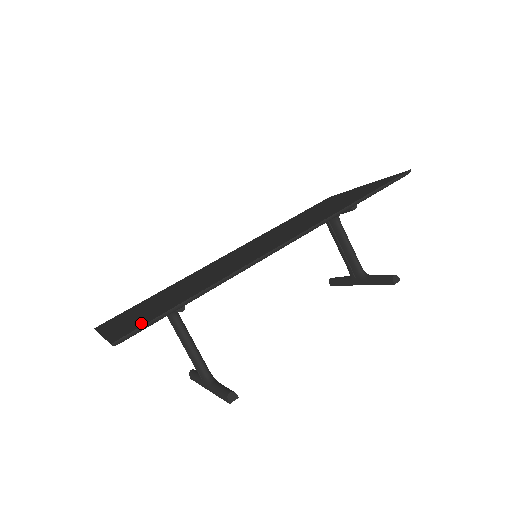
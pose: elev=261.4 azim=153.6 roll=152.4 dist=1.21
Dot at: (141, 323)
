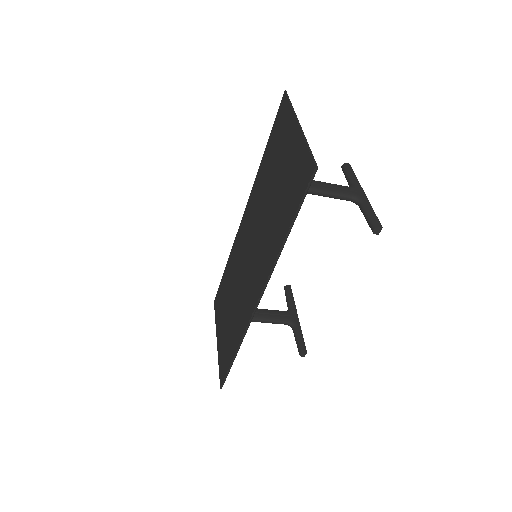
Dot at: (224, 369)
